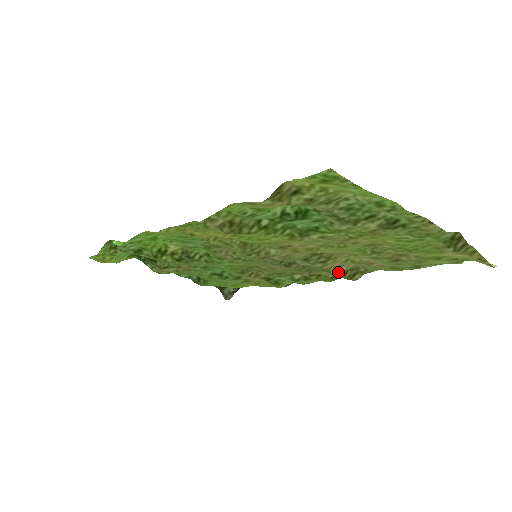
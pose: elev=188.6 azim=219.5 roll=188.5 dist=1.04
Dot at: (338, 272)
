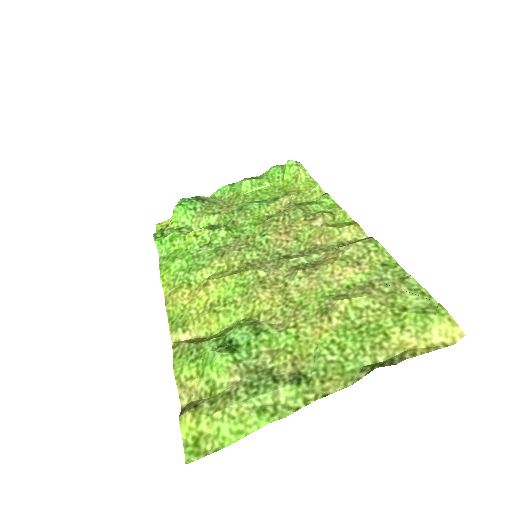
Dot at: (341, 246)
